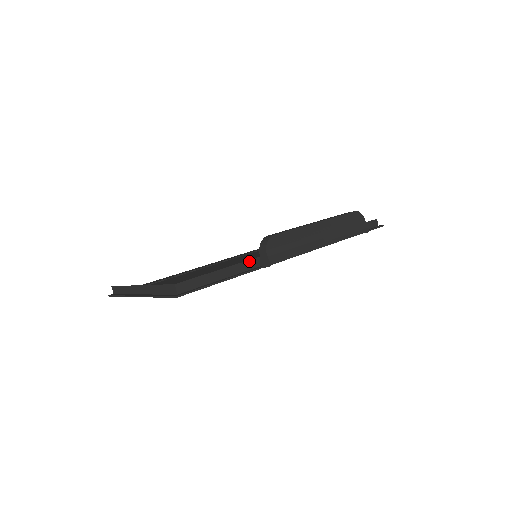
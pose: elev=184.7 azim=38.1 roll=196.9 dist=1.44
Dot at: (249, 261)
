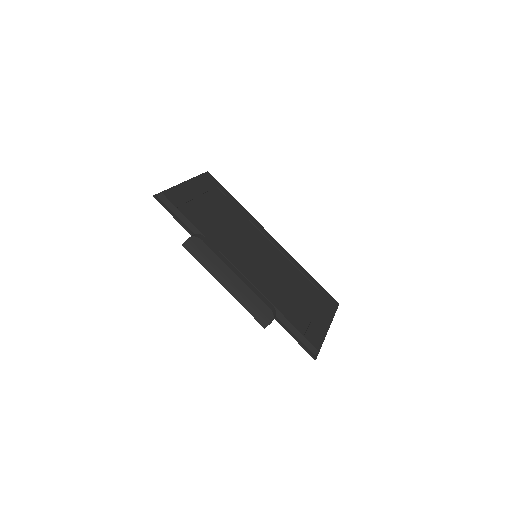
Dot at: occluded
